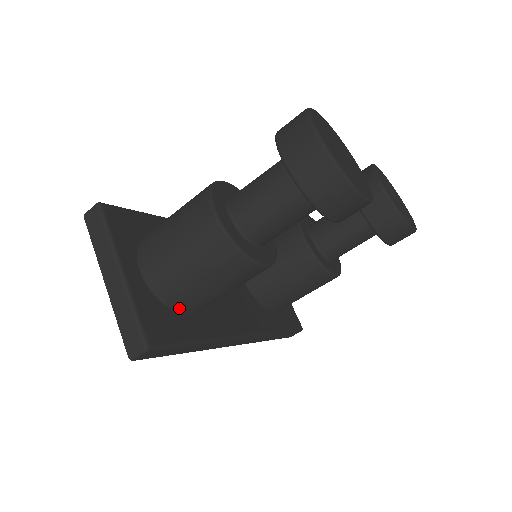
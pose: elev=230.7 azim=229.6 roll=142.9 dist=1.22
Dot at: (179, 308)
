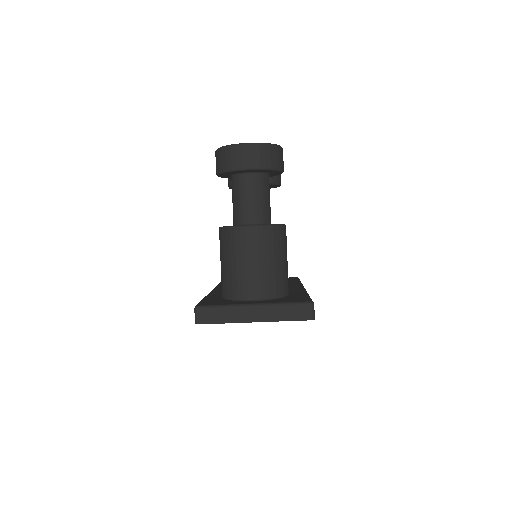
Dot at: (286, 291)
